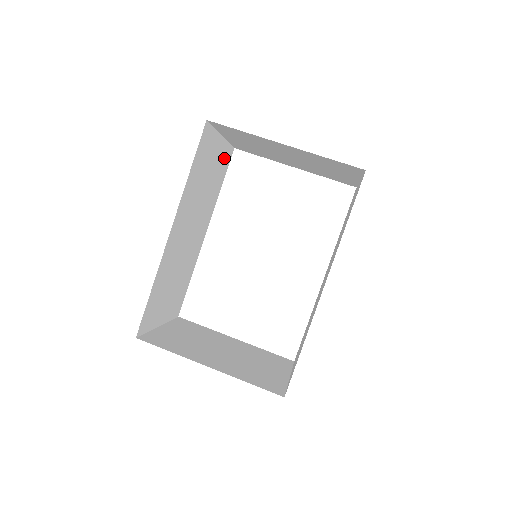
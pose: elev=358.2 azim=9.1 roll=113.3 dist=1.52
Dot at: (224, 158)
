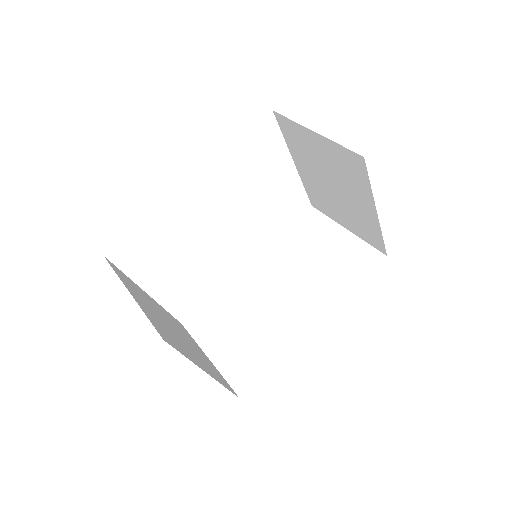
Dot at: occluded
